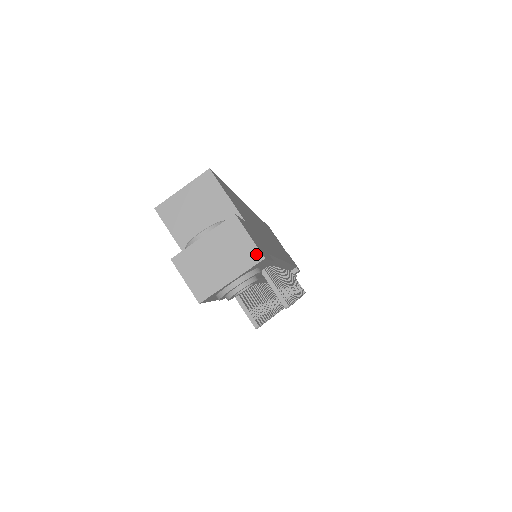
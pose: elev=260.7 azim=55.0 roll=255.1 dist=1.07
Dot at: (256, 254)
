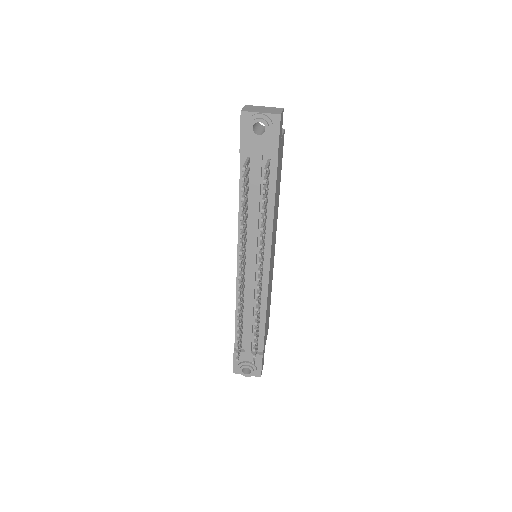
Dot at: (279, 113)
